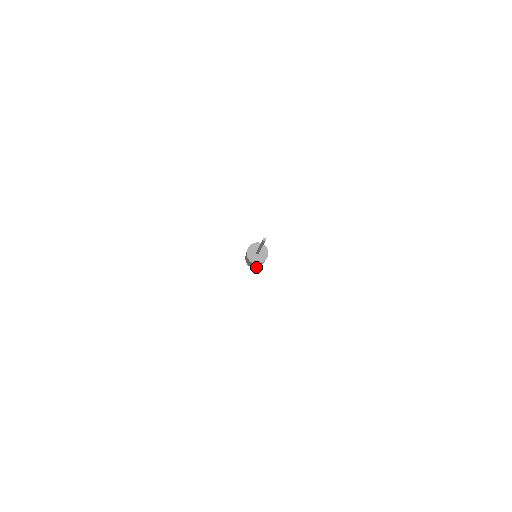
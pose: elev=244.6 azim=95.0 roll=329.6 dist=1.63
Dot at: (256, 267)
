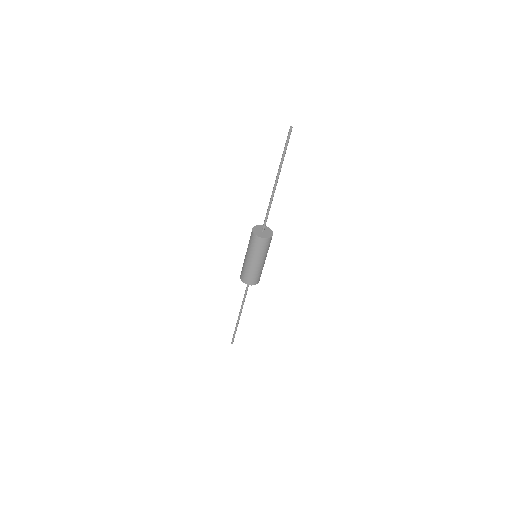
Dot at: (252, 282)
